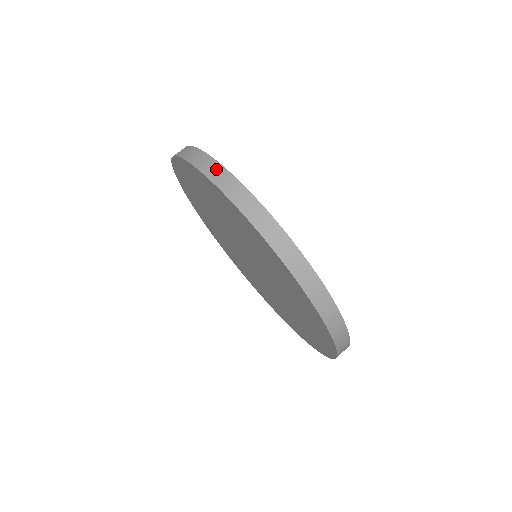
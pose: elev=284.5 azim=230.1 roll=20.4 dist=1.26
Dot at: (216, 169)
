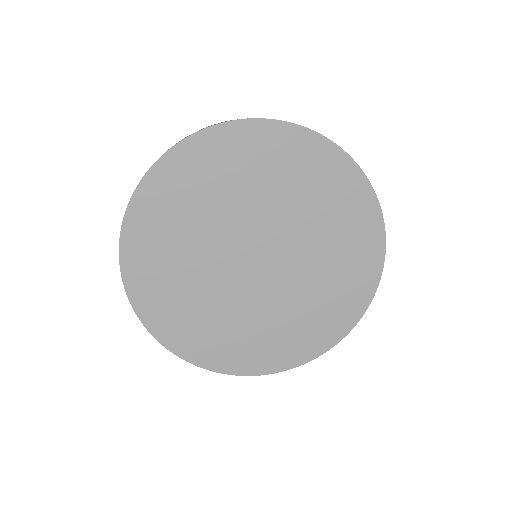
Dot at: occluded
